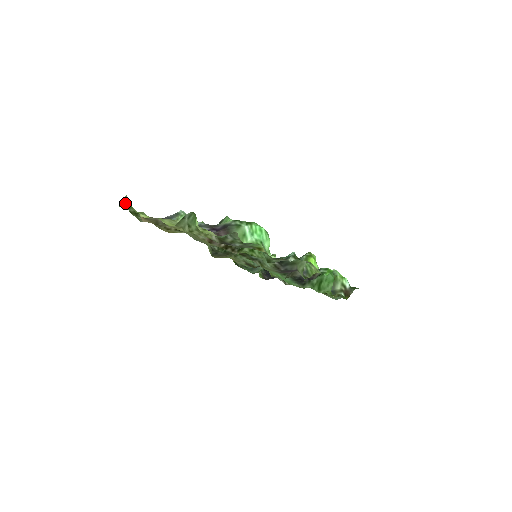
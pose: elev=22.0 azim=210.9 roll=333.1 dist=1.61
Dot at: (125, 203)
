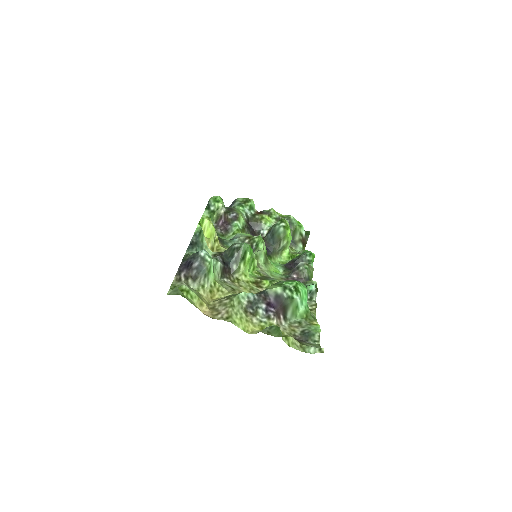
Dot at: (174, 292)
